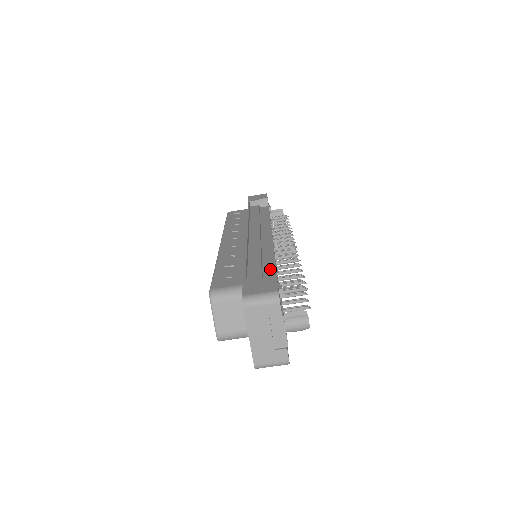
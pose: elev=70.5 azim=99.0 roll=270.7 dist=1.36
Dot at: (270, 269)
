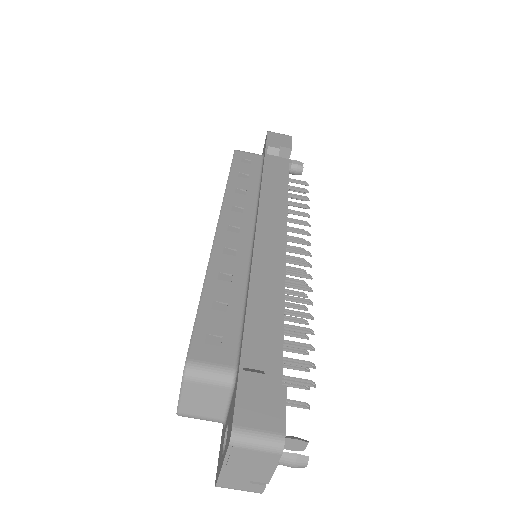
Dot at: (275, 334)
